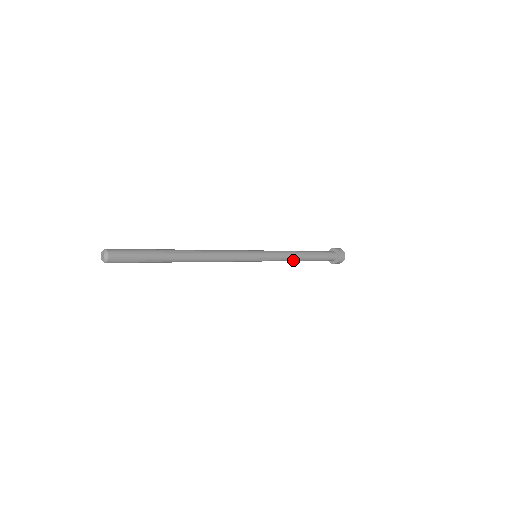
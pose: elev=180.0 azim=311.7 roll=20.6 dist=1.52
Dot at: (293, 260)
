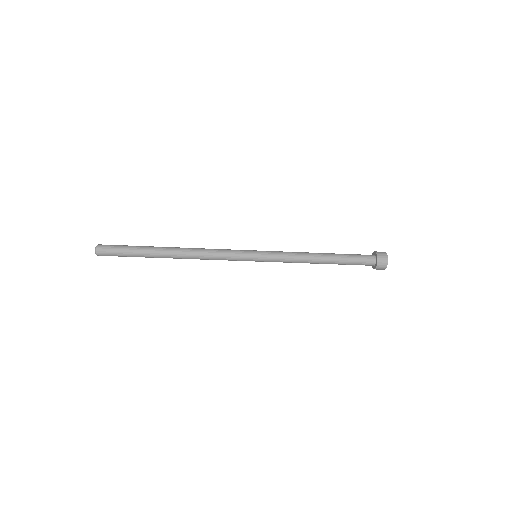
Dot at: (307, 258)
